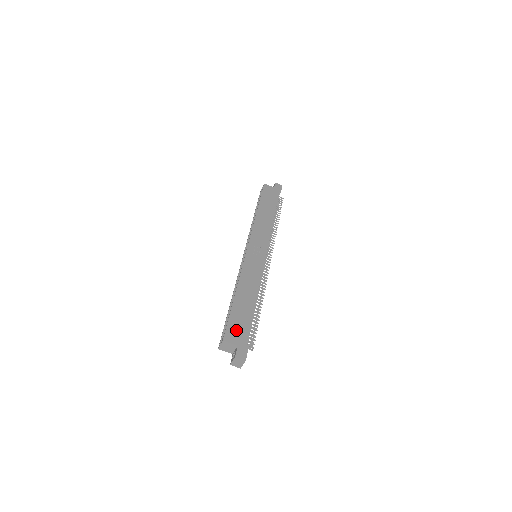
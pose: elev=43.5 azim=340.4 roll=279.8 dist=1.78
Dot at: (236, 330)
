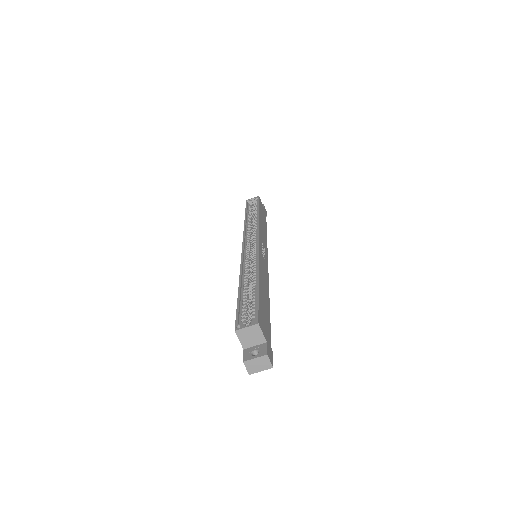
Dot at: (264, 321)
